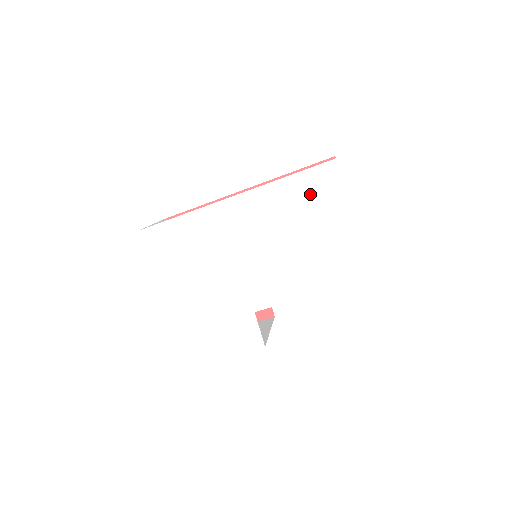
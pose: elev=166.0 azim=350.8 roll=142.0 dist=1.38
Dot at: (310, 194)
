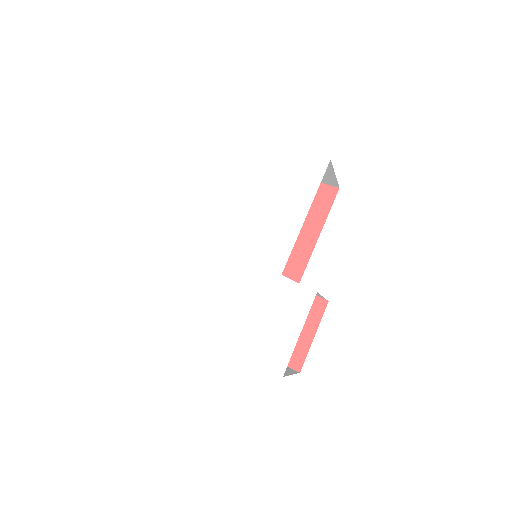
Dot at: (235, 165)
